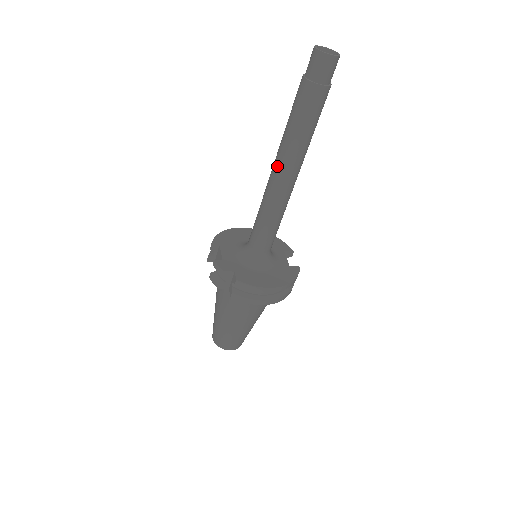
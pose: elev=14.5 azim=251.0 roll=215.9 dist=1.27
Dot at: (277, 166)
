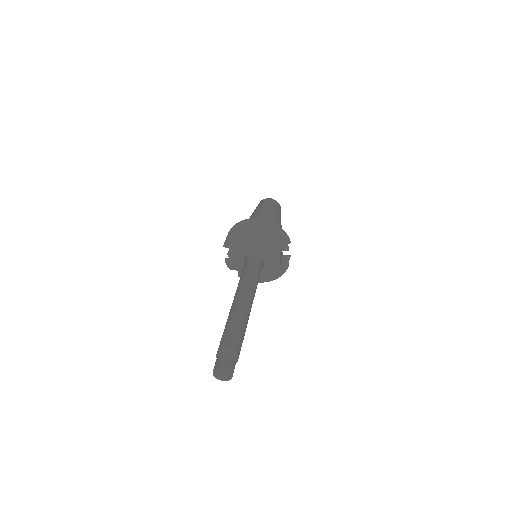
Dot at: occluded
